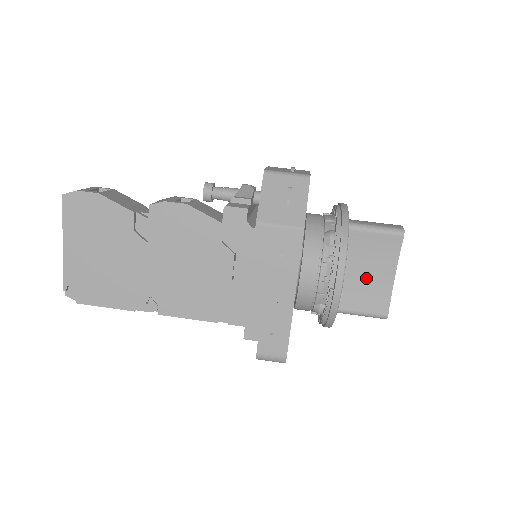
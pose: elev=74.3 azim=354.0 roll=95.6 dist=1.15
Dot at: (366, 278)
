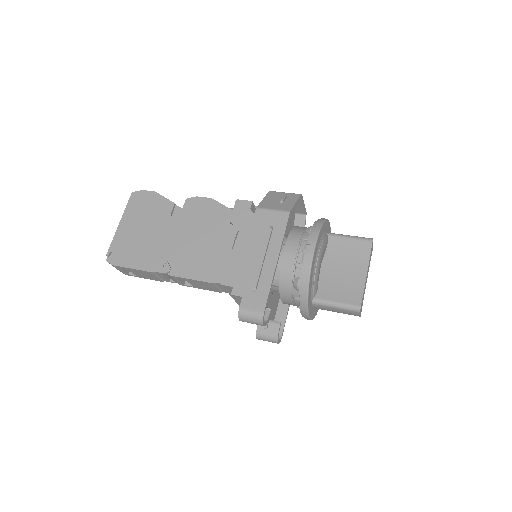
Dot at: (342, 275)
